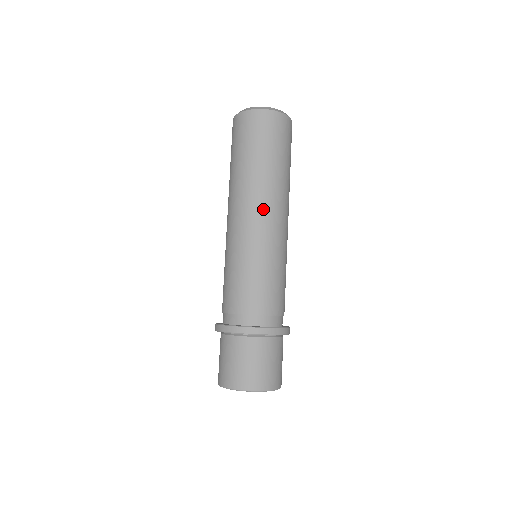
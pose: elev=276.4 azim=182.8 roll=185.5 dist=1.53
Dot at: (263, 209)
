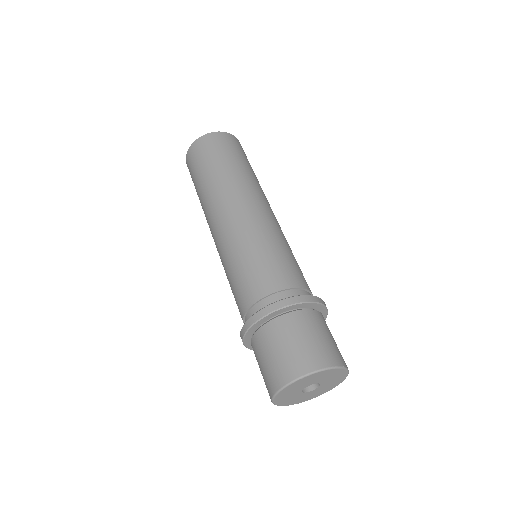
Dot at: (226, 207)
